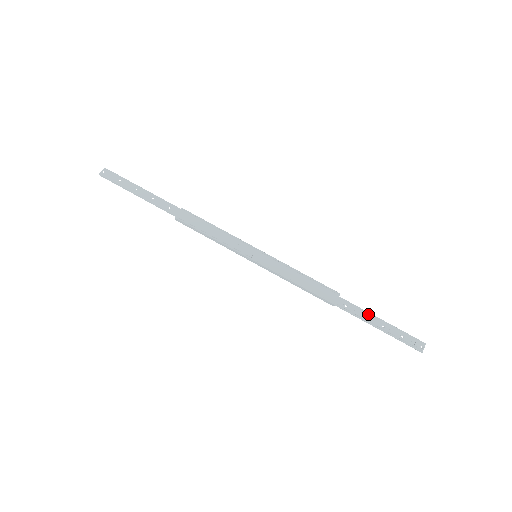
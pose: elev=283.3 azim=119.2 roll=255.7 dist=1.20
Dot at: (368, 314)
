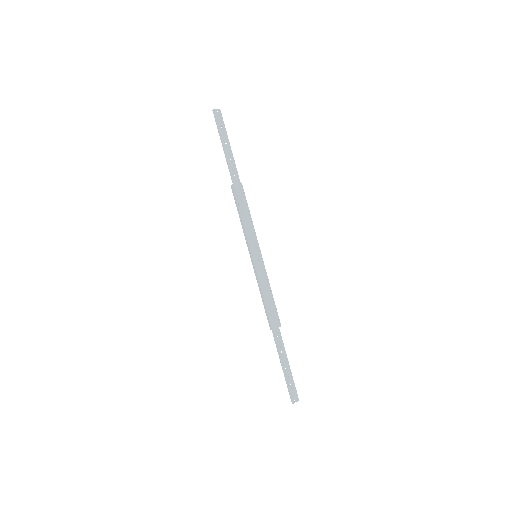
Dot at: (285, 353)
